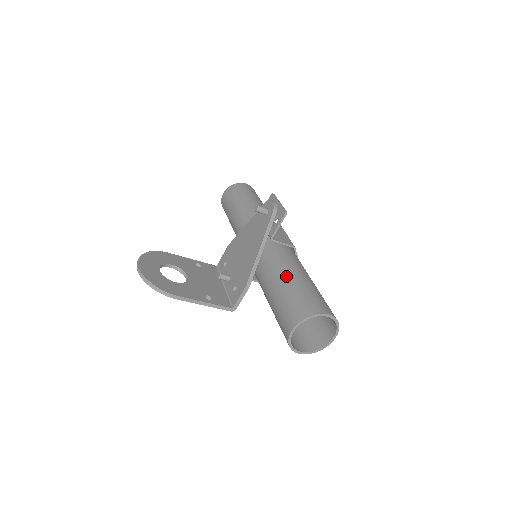
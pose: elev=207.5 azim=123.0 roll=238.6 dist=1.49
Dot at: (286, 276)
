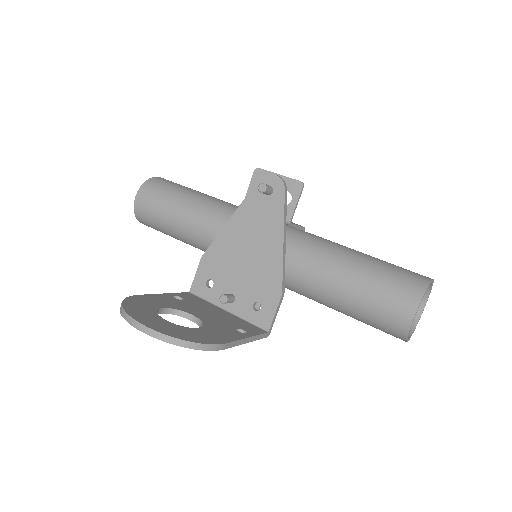
Dot at: (348, 258)
